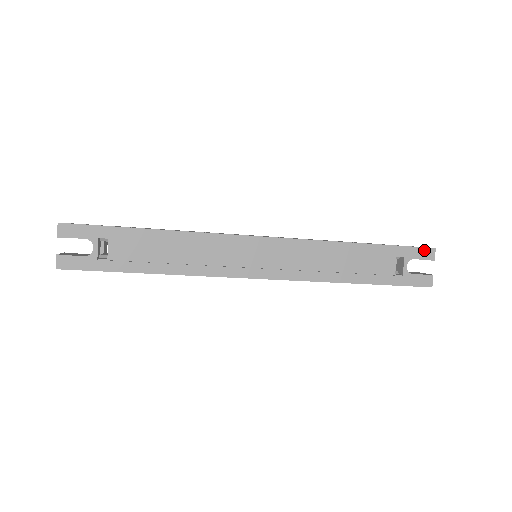
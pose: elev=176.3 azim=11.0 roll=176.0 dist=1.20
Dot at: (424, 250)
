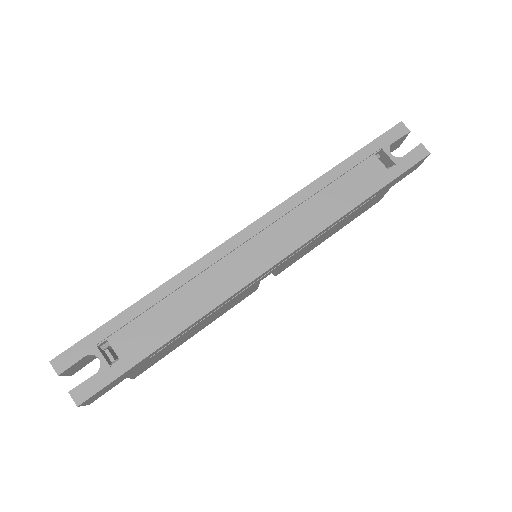
Dot at: (393, 130)
